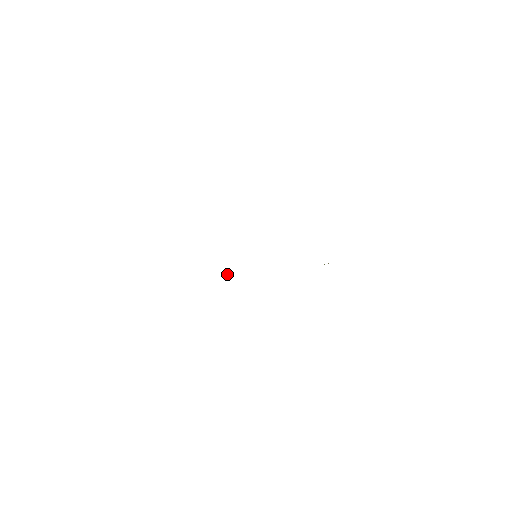
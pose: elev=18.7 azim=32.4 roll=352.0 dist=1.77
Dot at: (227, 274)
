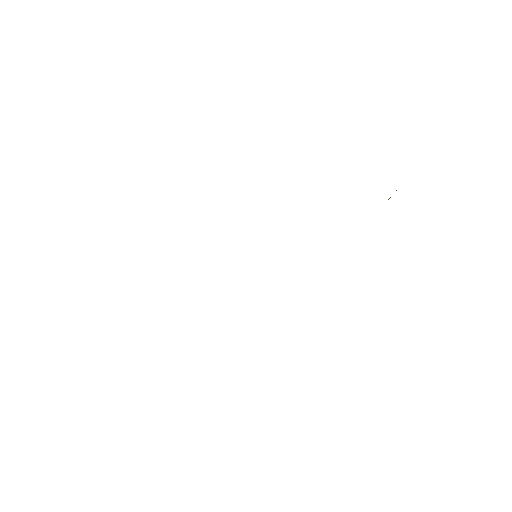
Dot at: occluded
